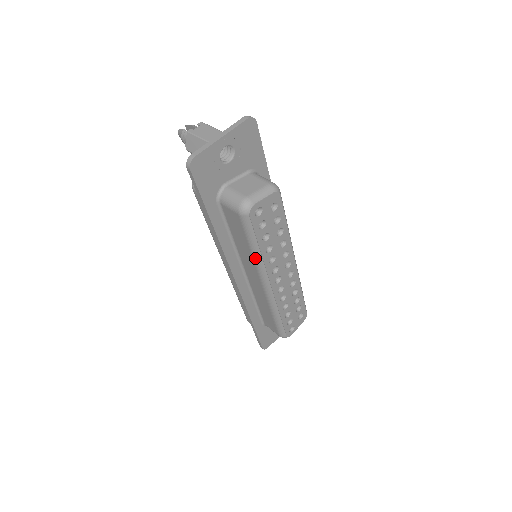
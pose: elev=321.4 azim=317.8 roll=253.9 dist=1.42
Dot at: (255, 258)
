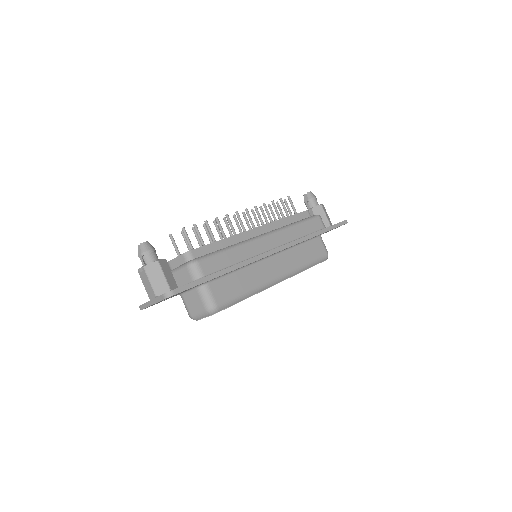
Dot at: occluded
